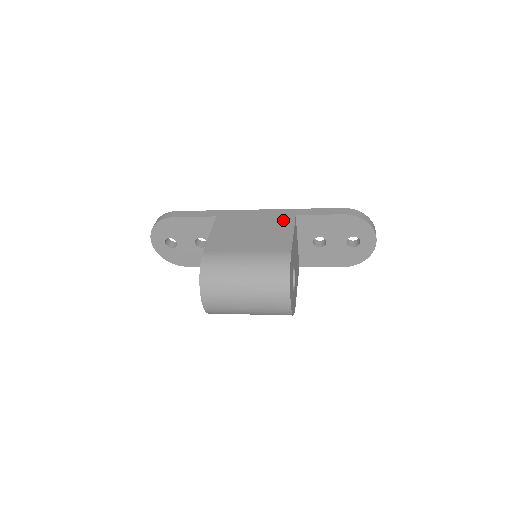
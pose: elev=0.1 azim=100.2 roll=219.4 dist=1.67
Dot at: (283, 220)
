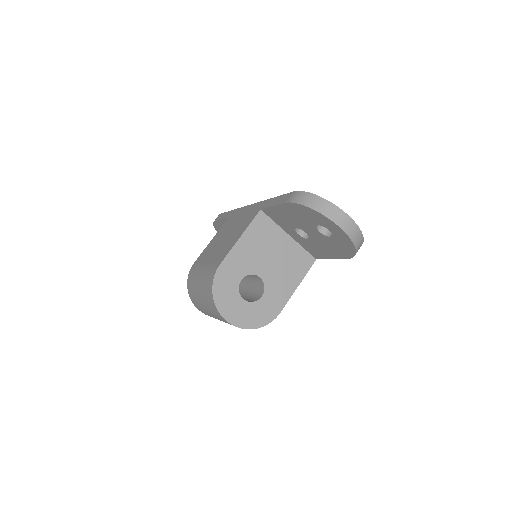
Dot at: (249, 218)
